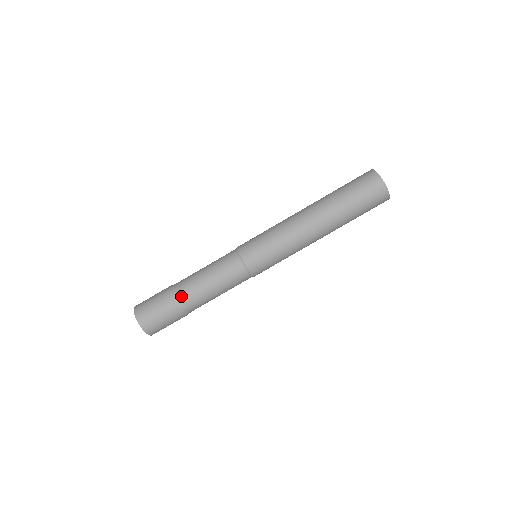
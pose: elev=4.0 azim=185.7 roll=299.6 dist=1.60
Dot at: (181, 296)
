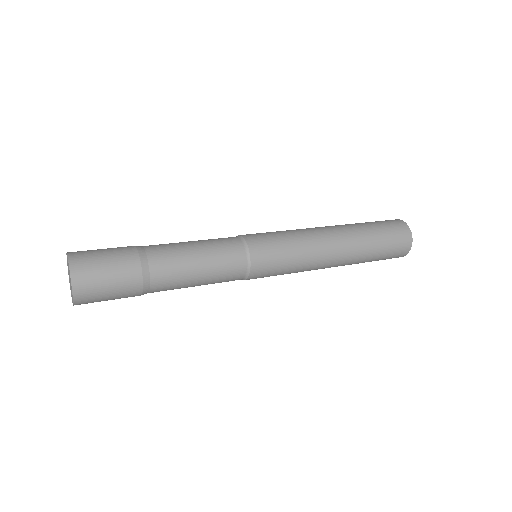
Dot at: (150, 254)
